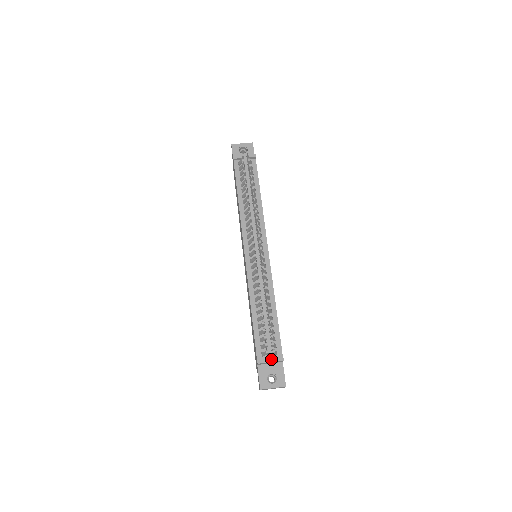
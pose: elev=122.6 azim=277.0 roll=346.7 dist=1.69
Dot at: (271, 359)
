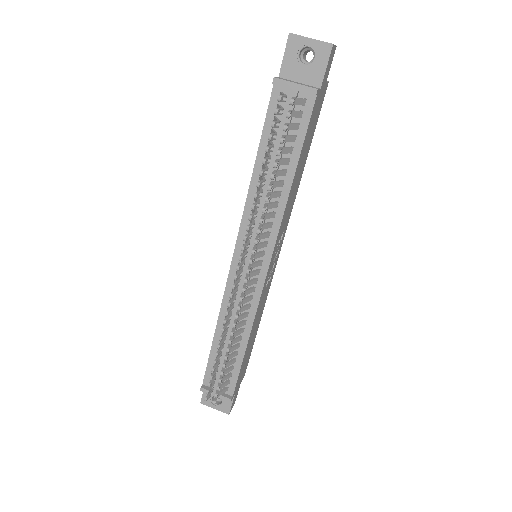
Dot at: occluded
